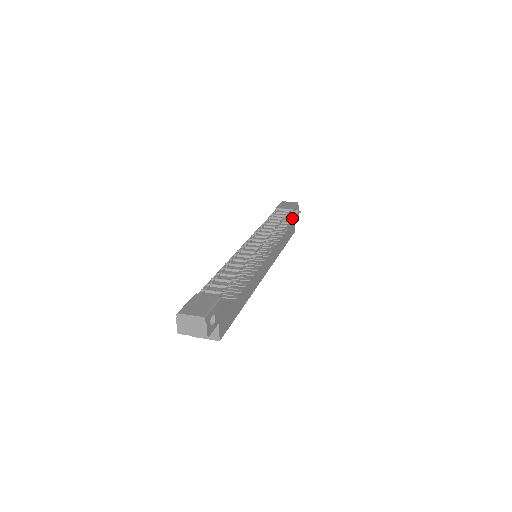
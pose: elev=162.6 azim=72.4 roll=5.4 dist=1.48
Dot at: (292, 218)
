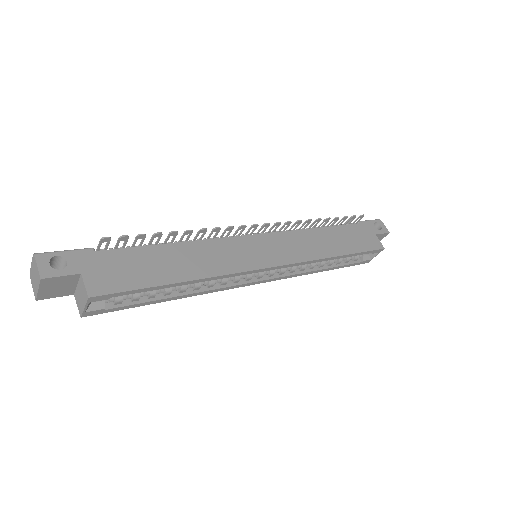
Dot at: (360, 230)
